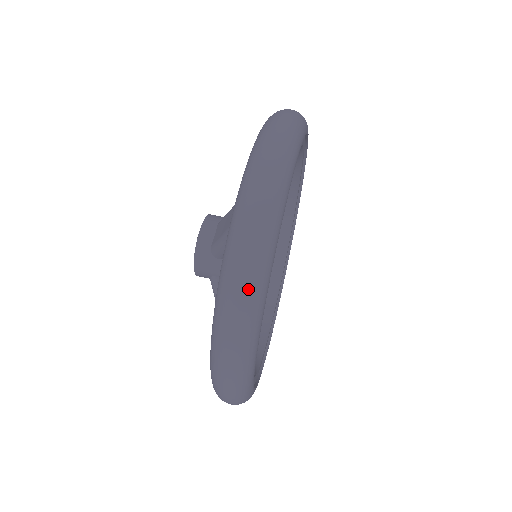
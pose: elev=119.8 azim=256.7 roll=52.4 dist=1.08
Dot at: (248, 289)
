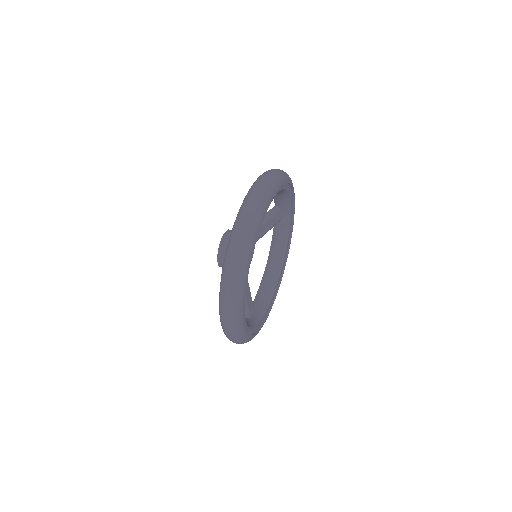
Dot at: (233, 291)
